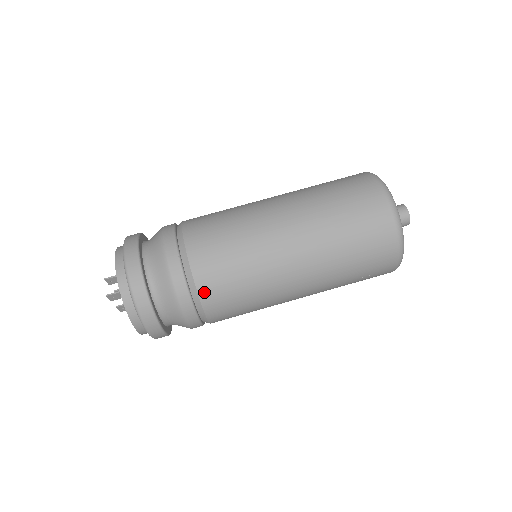
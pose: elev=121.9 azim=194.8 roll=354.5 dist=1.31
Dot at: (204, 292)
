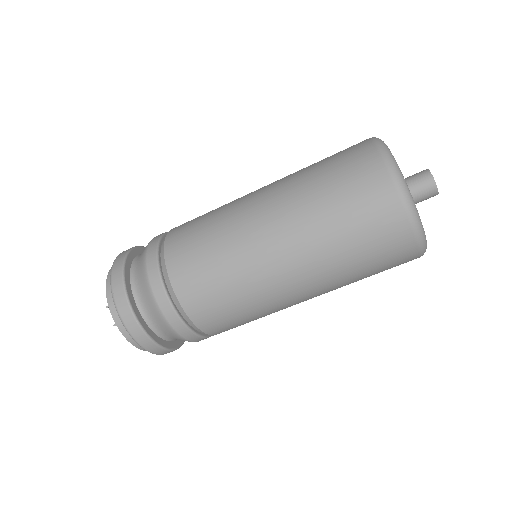
Dot at: (206, 328)
